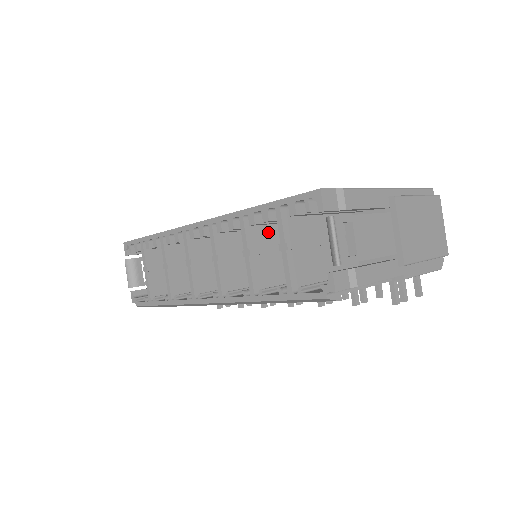
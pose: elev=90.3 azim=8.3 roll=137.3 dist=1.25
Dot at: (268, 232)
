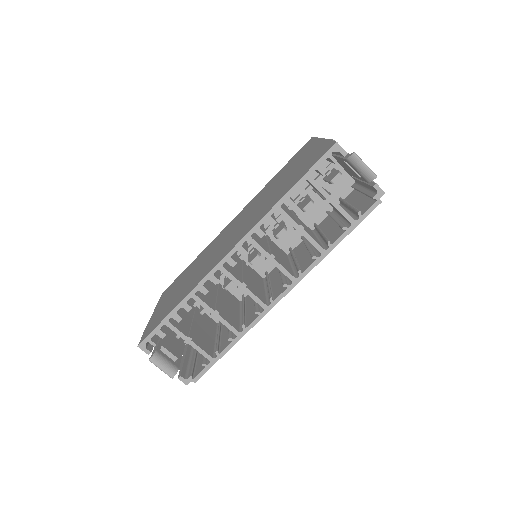
Dot at: (288, 212)
